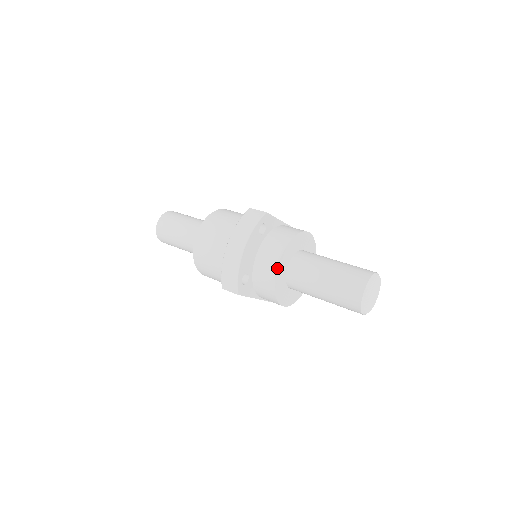
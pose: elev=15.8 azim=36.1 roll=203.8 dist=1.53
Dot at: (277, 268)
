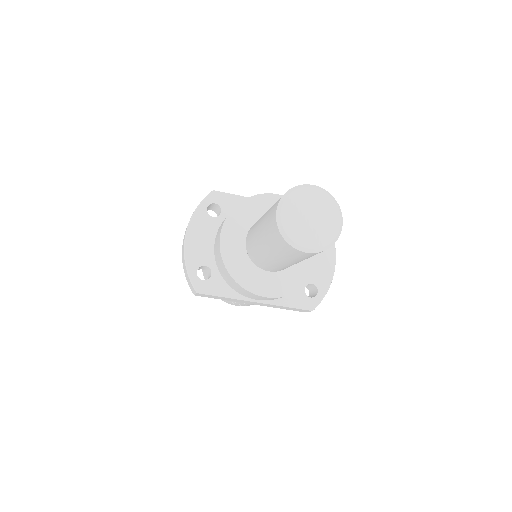
Dot at: (220, 243)
